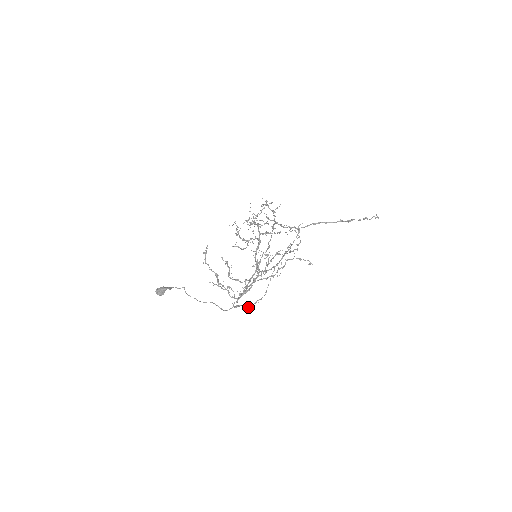
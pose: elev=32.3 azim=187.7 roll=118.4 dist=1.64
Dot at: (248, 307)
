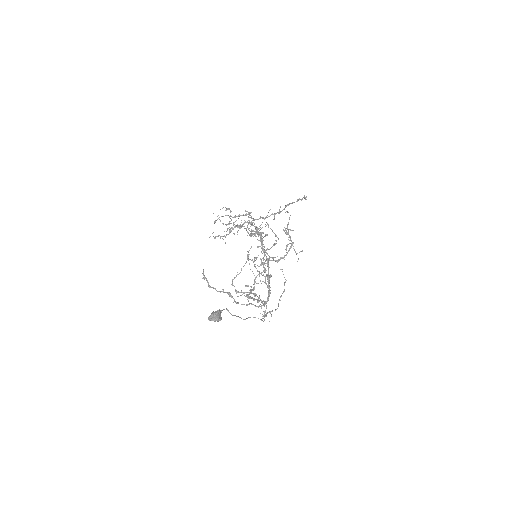
Dot at: (276, 309)
